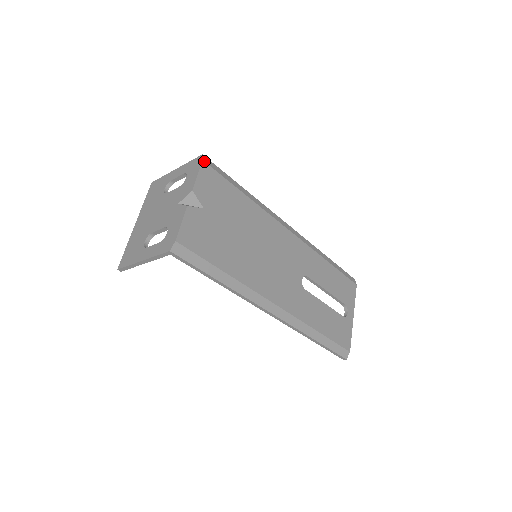
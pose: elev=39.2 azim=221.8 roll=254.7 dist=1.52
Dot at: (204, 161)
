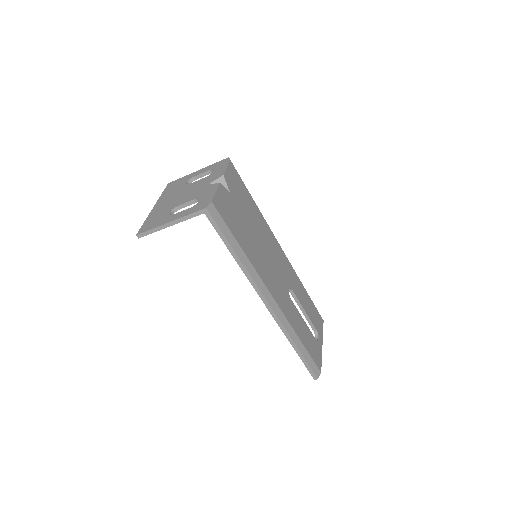
Dot at: occluded
